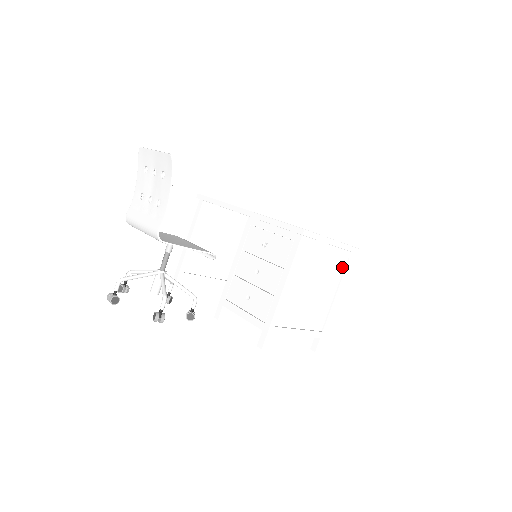
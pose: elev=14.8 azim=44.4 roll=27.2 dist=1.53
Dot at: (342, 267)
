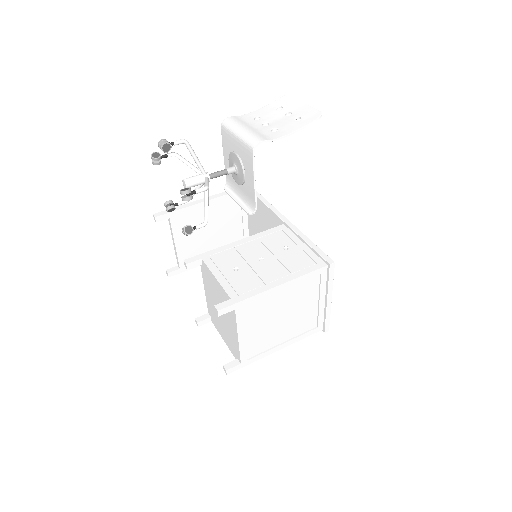
Dot at: (308, 328)
